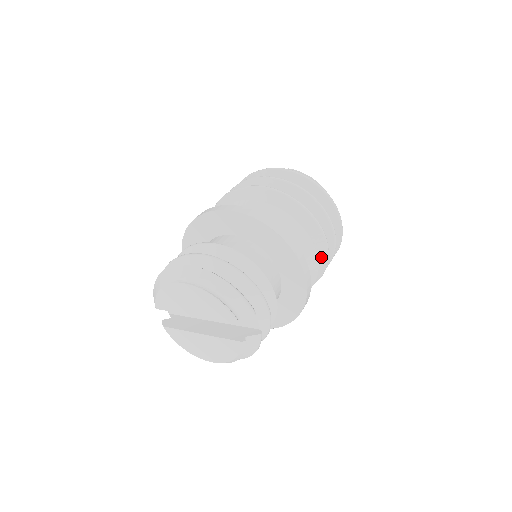
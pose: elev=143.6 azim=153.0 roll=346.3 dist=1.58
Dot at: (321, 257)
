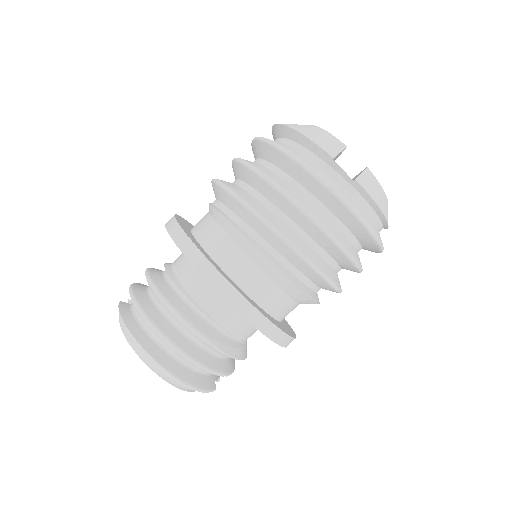
Dot at: occluded
